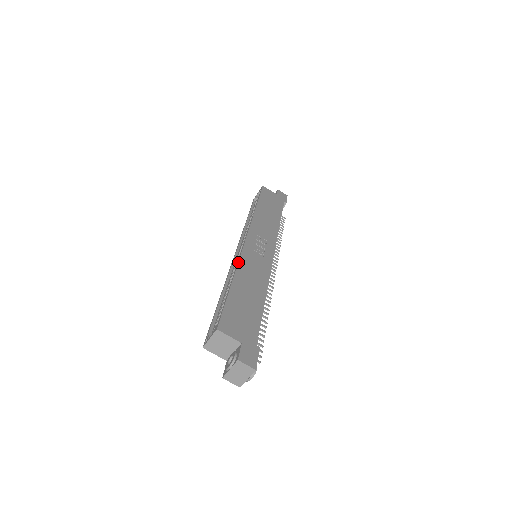
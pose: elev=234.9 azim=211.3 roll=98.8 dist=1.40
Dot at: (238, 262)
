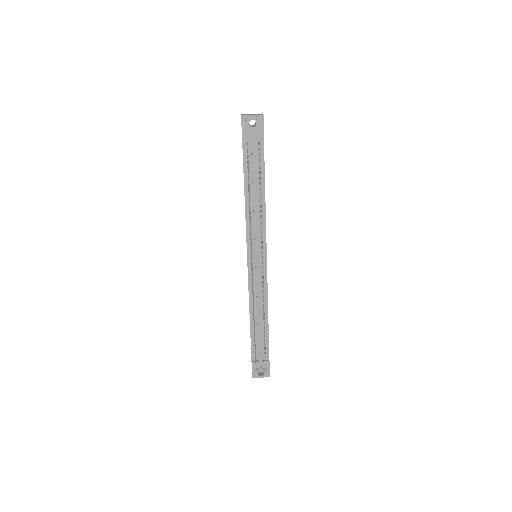
Dot at: occluded
